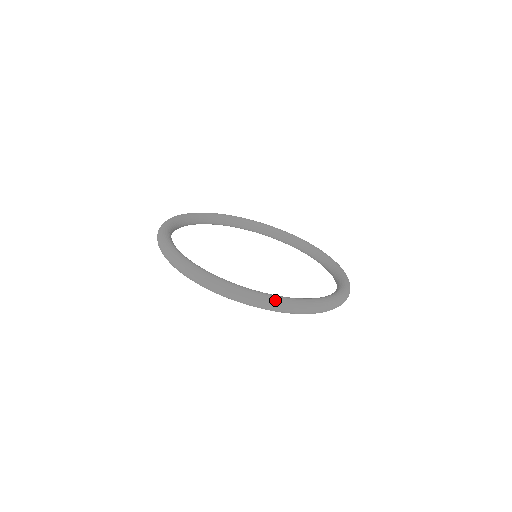
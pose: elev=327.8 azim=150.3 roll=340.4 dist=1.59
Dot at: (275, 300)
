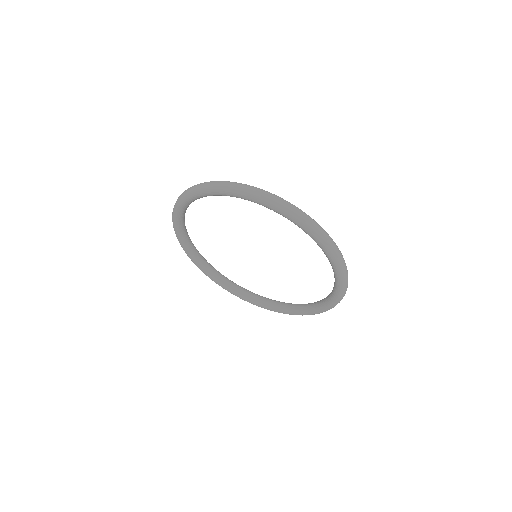
Dot at: (304, 212)
